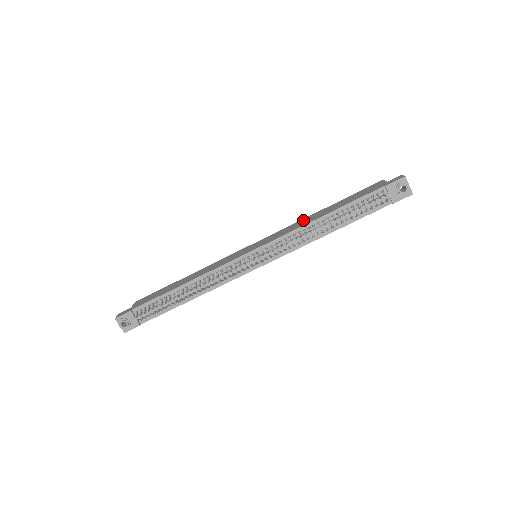
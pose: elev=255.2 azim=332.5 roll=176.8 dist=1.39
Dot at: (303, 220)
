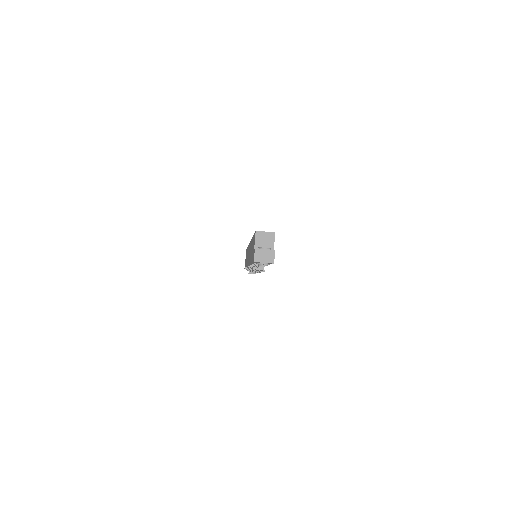
Dot at: occluded
